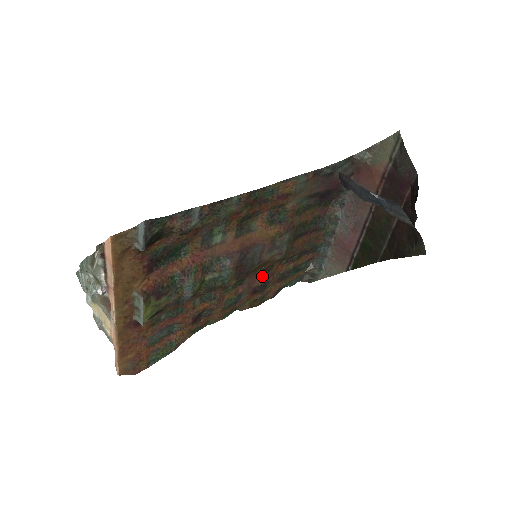
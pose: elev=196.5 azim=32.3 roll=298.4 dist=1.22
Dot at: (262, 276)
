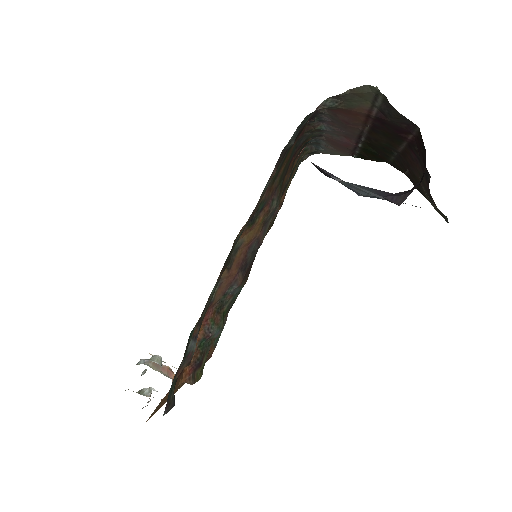
Dot at: occluded
